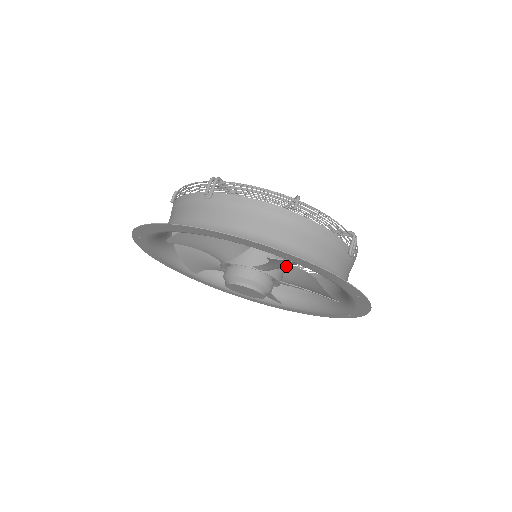
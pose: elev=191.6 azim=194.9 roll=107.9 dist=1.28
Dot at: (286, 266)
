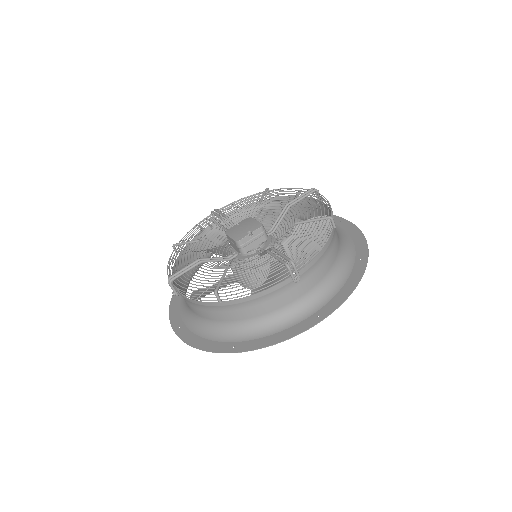
Dot at: occluded
